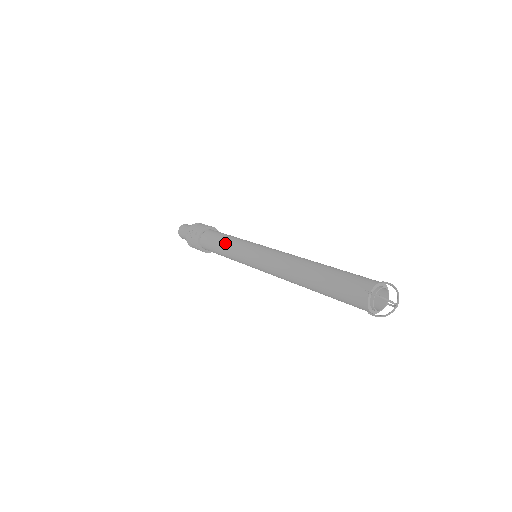
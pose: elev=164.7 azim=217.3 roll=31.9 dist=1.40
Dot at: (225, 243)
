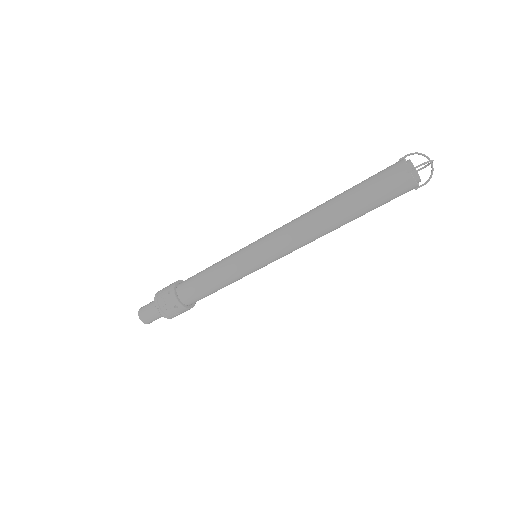
Dot at: (217, 262)
